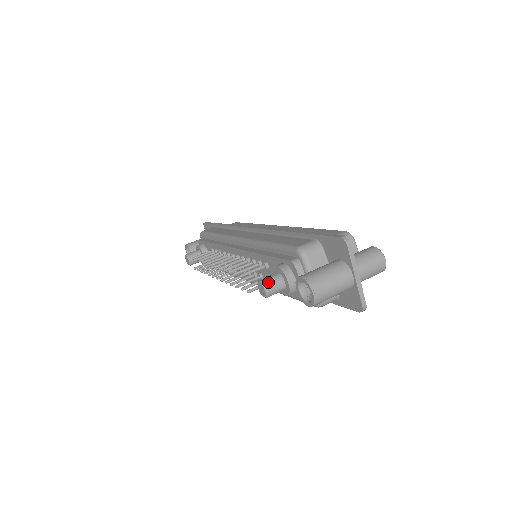
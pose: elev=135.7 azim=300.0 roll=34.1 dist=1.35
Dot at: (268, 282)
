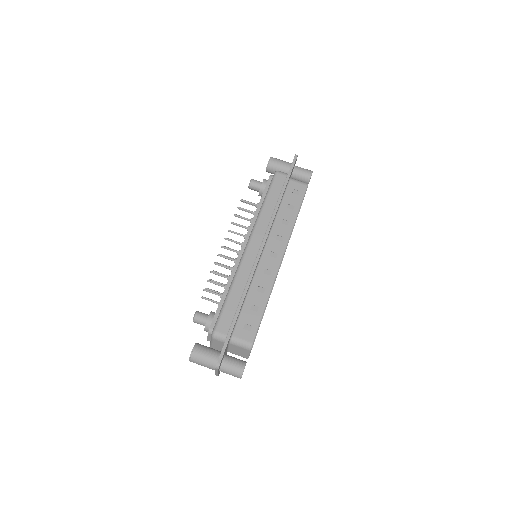
Dot at: (196, 320)
